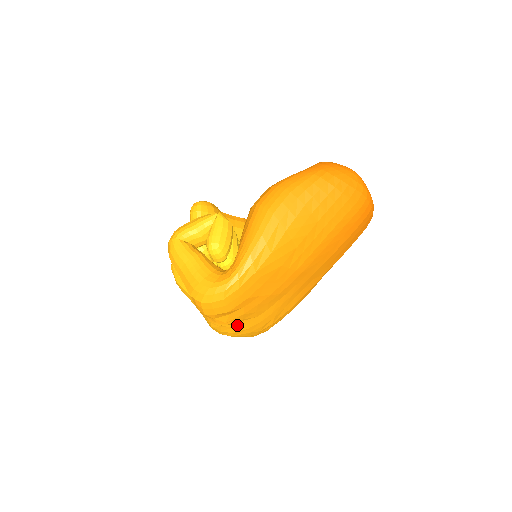
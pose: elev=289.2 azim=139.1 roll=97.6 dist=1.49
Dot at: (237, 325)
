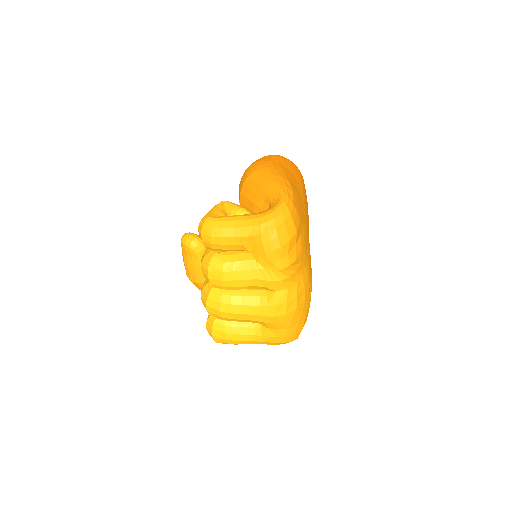
Dot at: (298, 279)
